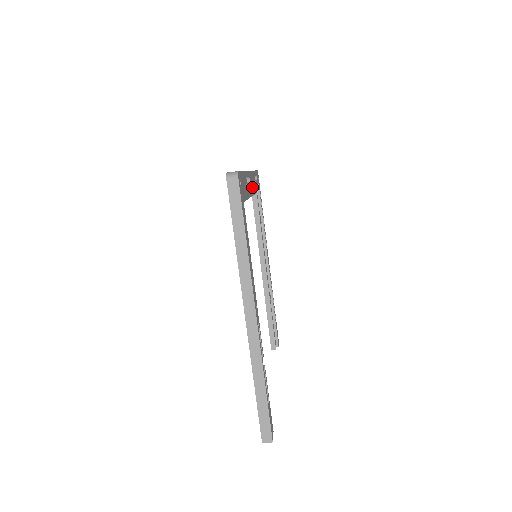
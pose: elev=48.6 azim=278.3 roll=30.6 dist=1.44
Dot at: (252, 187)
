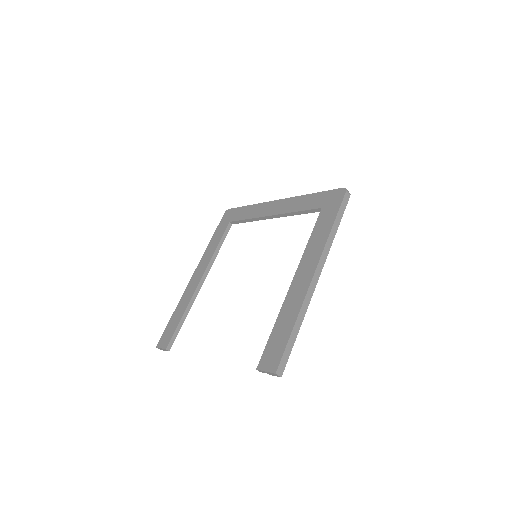
Dot at: occluded
